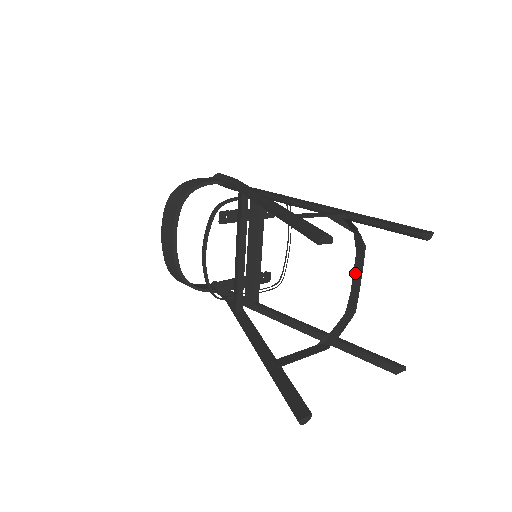
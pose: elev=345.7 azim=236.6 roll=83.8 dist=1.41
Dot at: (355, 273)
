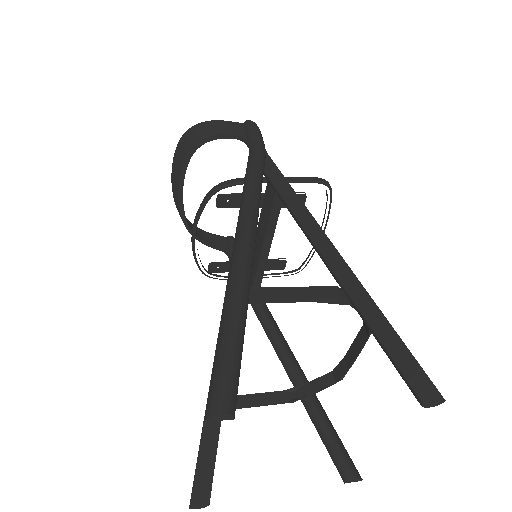
Dot at: (355, 344)
